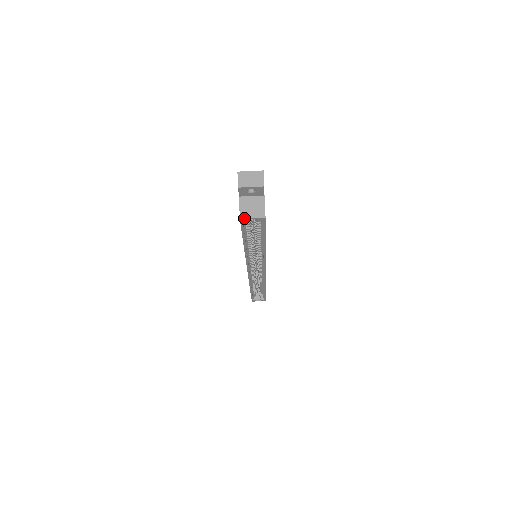
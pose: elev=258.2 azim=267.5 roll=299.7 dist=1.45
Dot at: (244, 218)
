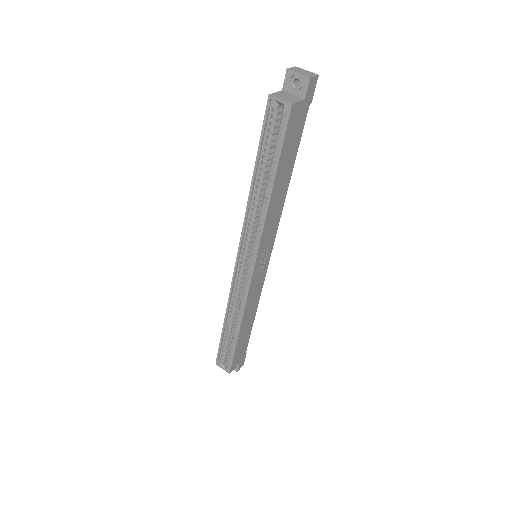
Dot at: (273, 96)
